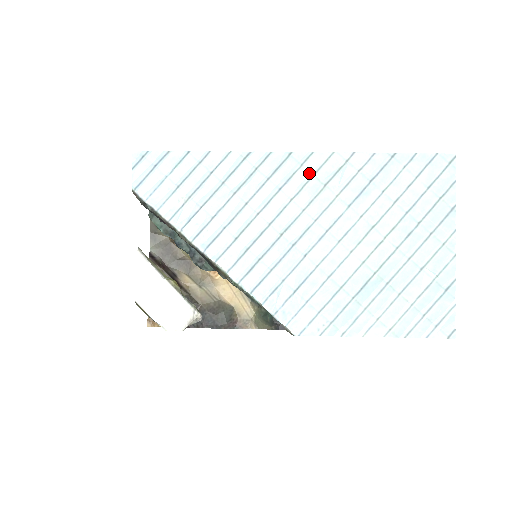
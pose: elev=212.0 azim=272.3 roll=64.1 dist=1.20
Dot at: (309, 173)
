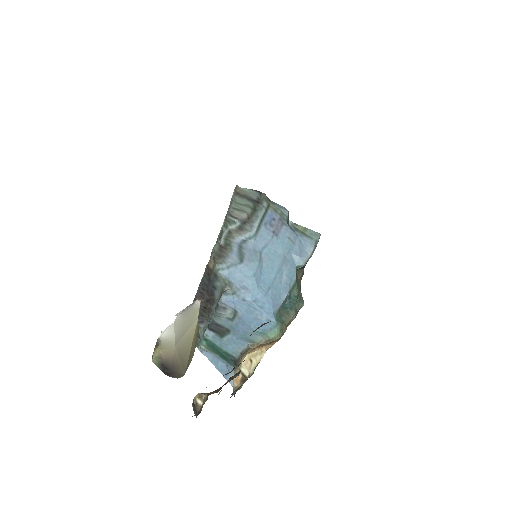
Dot at: occluded
